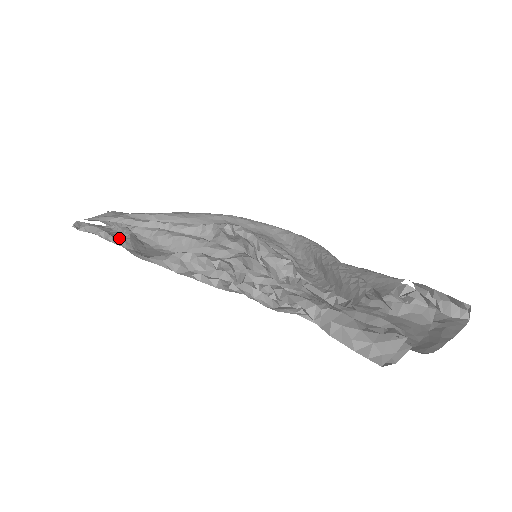
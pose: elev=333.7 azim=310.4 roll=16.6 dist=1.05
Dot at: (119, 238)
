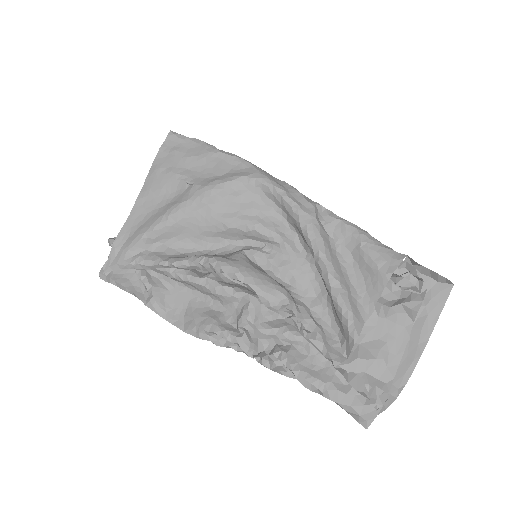
Dot at: (148, 304)
